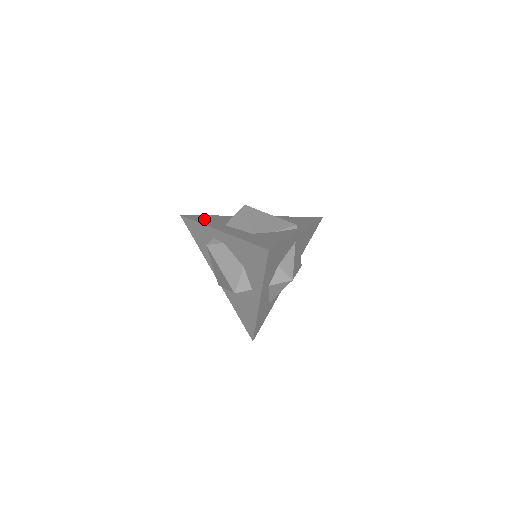
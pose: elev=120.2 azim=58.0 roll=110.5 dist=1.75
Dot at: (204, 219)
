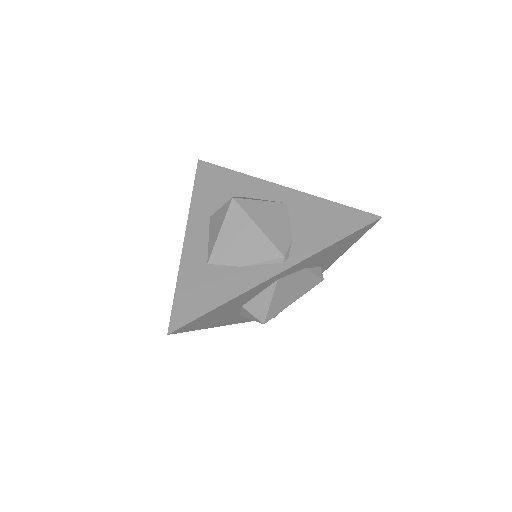
Dot at: (207, 185)
